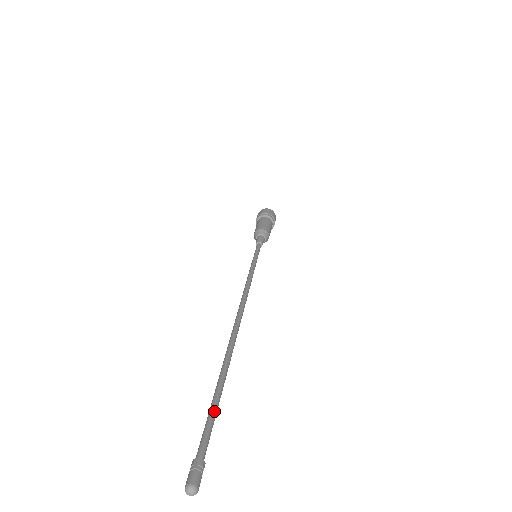
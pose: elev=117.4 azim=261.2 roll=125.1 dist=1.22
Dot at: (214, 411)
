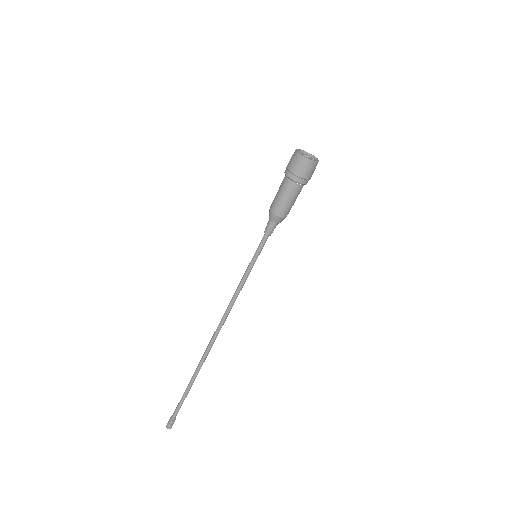
Dot at: (183, 401)
